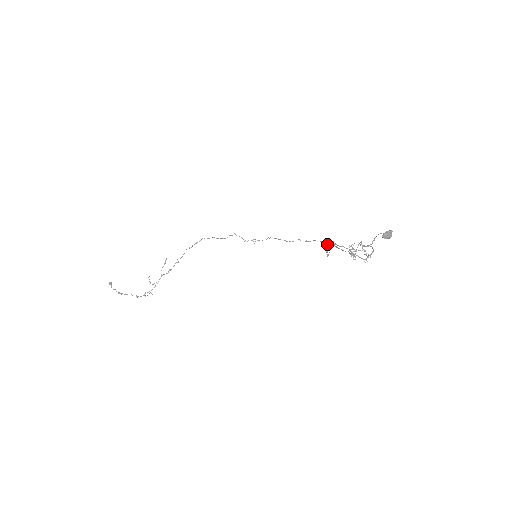
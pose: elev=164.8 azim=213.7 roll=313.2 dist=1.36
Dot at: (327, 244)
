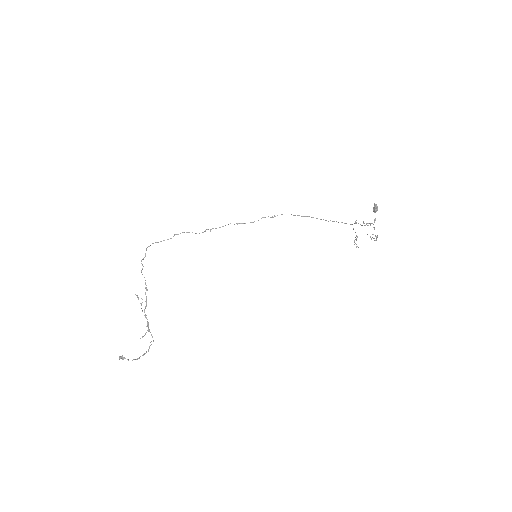
Dot at: (356, 240)
